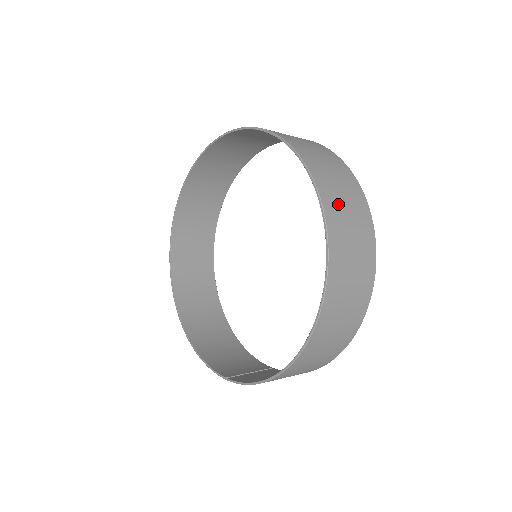
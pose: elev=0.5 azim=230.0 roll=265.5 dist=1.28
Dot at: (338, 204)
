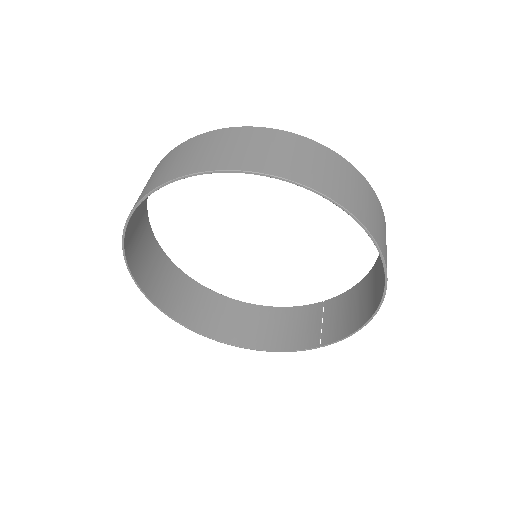
Dot at: (328, 180)
